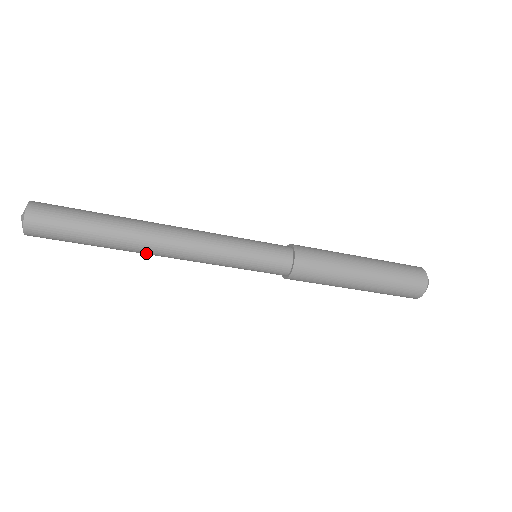
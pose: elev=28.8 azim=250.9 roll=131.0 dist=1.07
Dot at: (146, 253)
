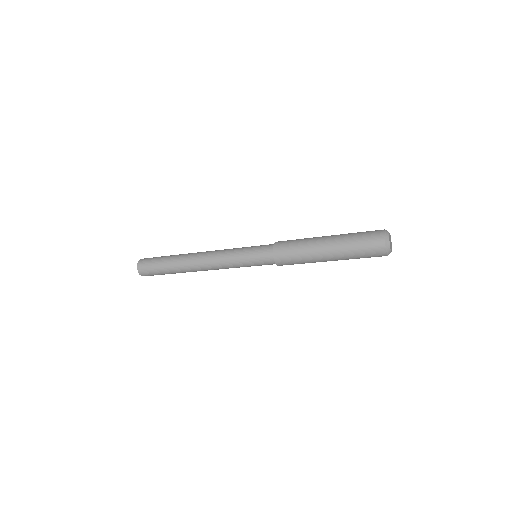
Dot at: (195, 271)
